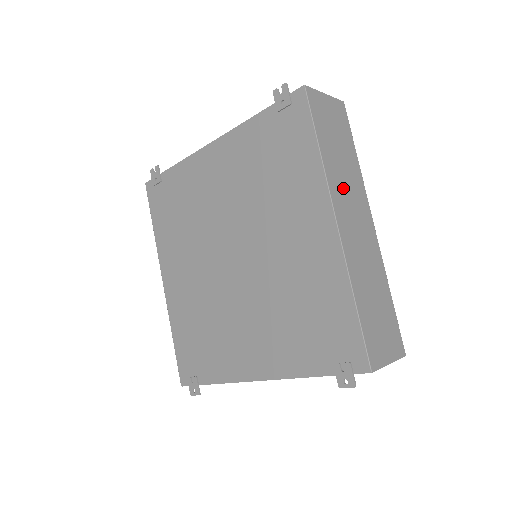
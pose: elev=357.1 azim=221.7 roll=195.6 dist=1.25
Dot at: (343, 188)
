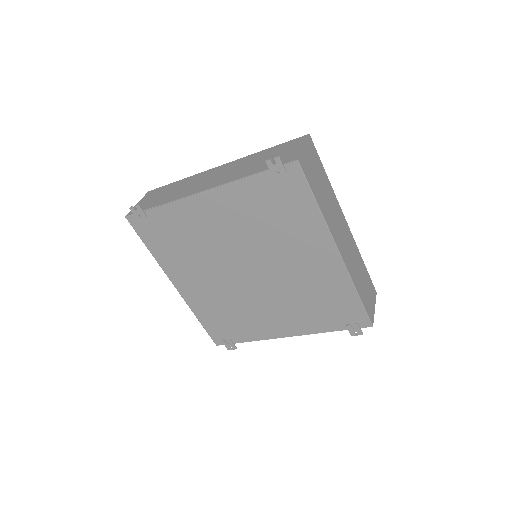
Dot at: (333, 219)
